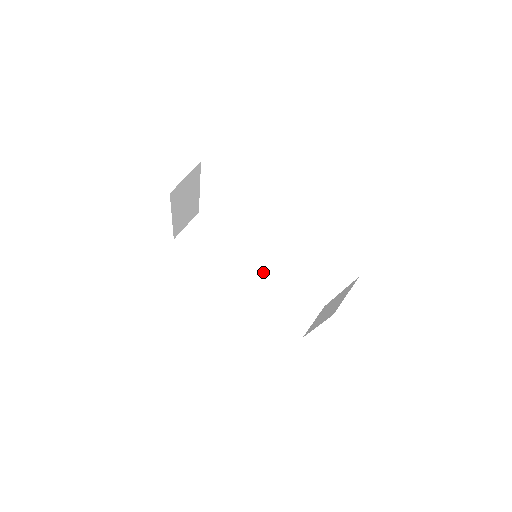
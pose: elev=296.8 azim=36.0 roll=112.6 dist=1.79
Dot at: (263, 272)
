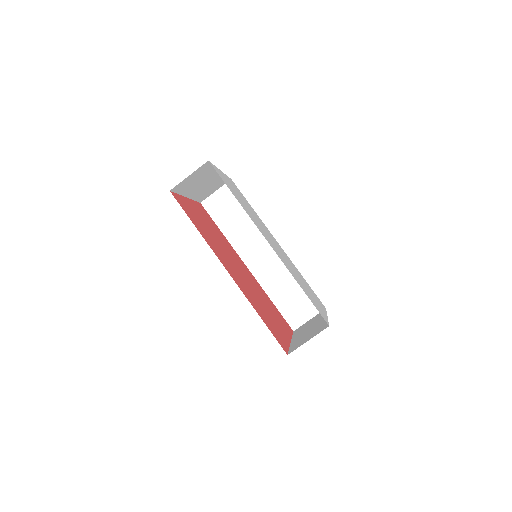
Dot at: (276, 258)
